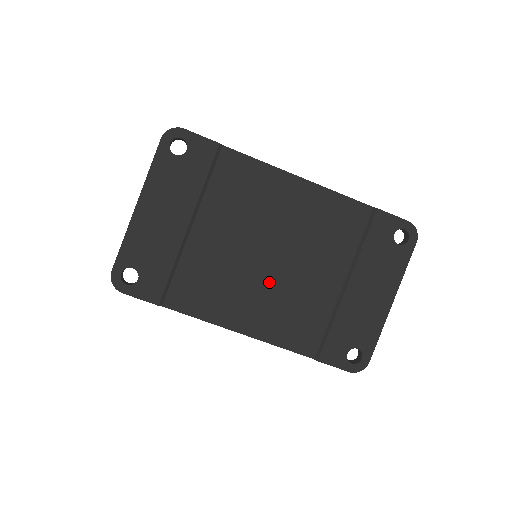
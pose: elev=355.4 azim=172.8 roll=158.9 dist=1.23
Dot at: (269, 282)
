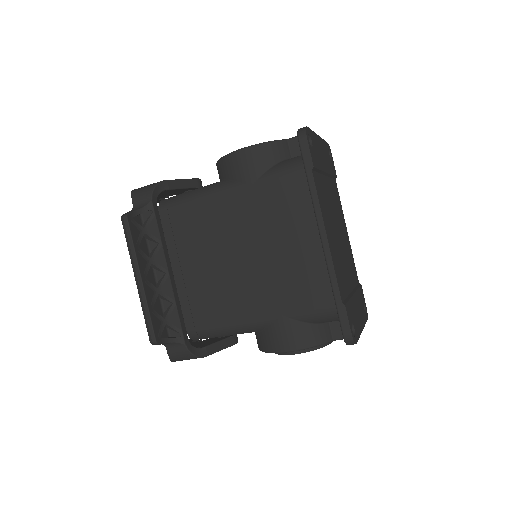
Dot at: (337, 241)
